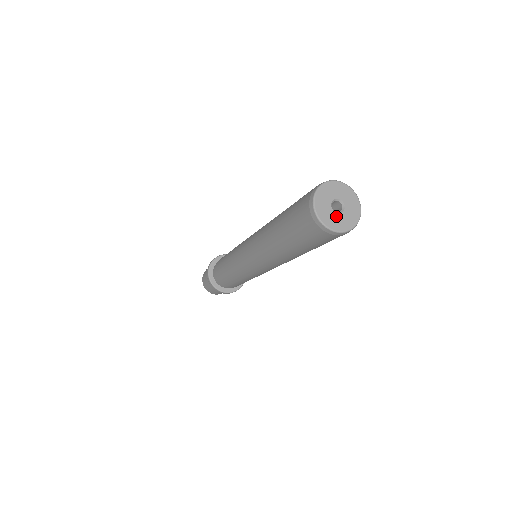
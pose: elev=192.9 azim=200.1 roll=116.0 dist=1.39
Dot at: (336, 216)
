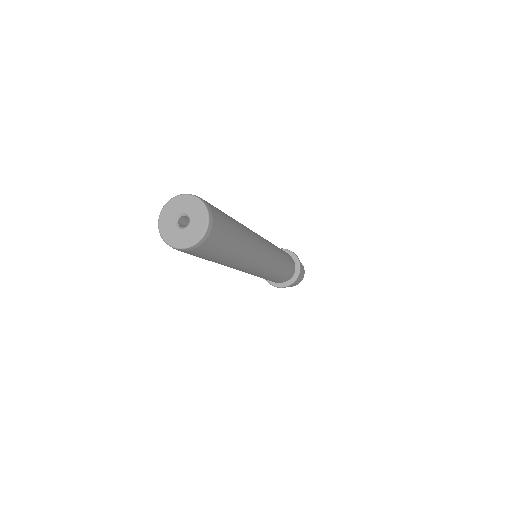
Dot at: (178, 232)
